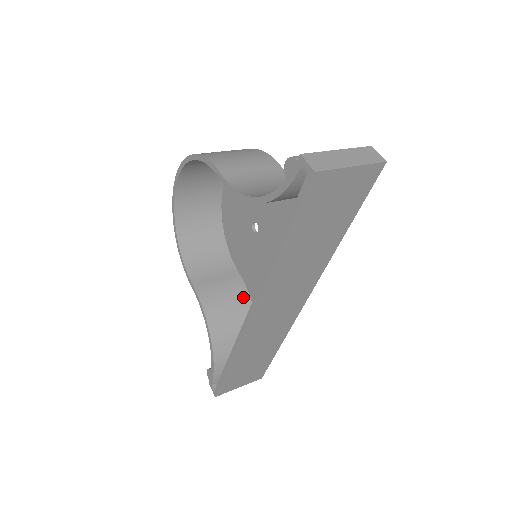
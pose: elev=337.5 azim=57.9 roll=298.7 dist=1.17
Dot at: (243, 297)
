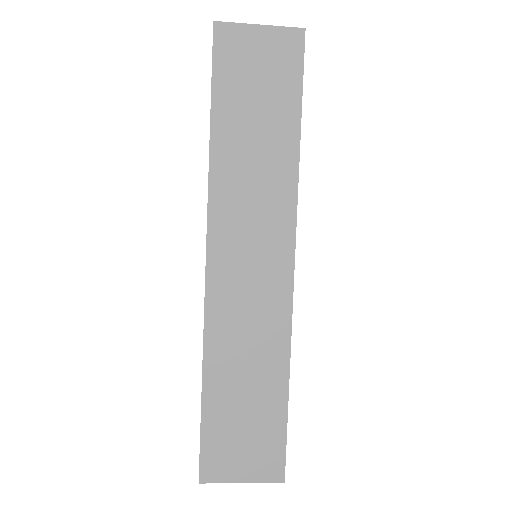
Dot at: occluded
